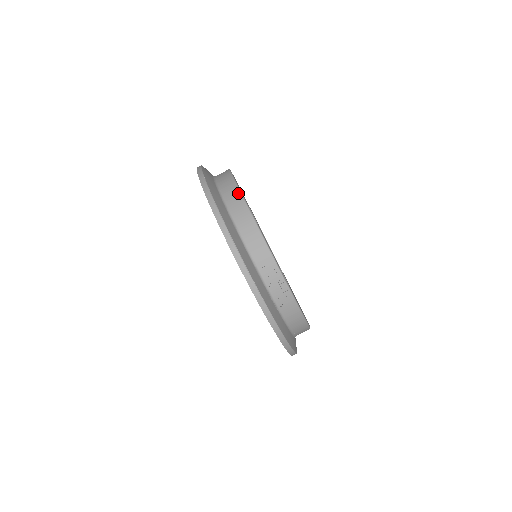
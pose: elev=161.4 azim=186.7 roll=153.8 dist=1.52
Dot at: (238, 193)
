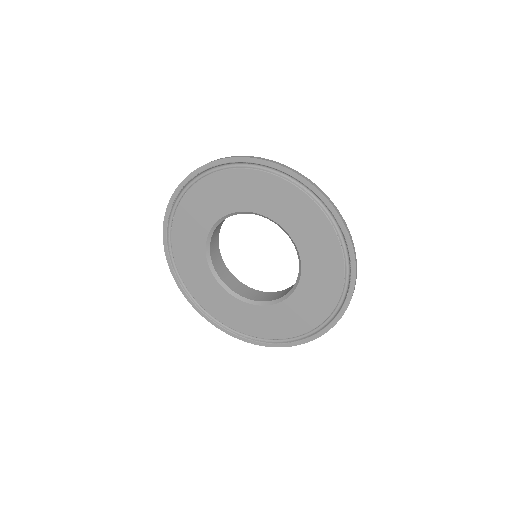
Dot at: occluded
